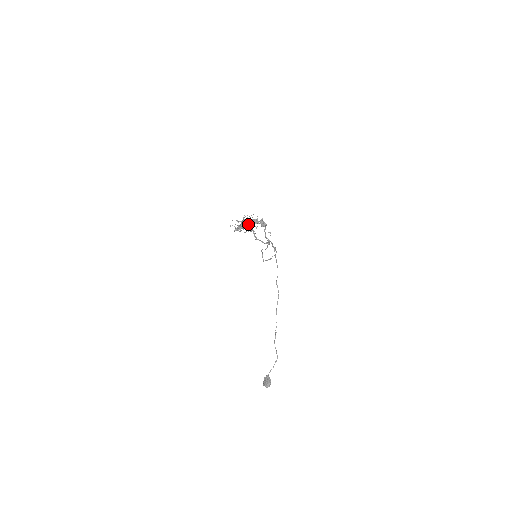
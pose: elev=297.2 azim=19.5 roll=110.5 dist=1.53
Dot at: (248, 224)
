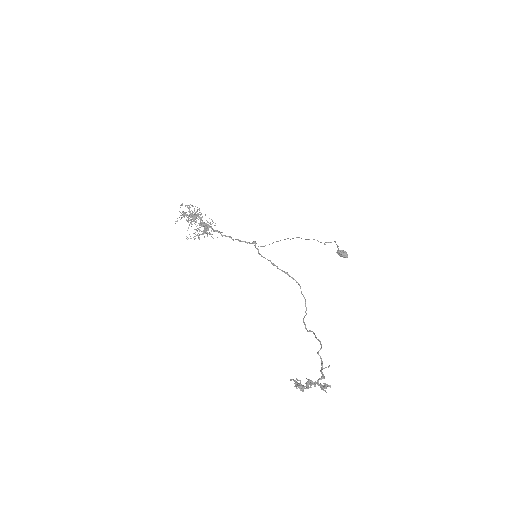
Dot at: occluded
